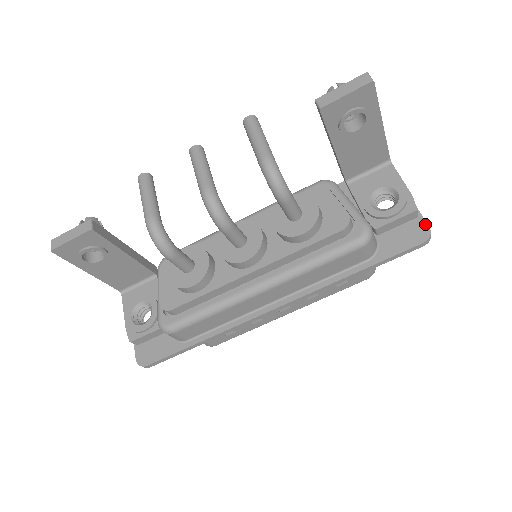
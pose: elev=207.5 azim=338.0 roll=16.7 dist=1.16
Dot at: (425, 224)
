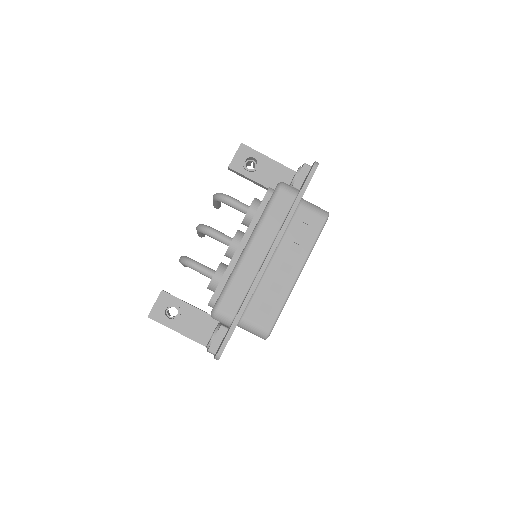
Dot at: occluded
